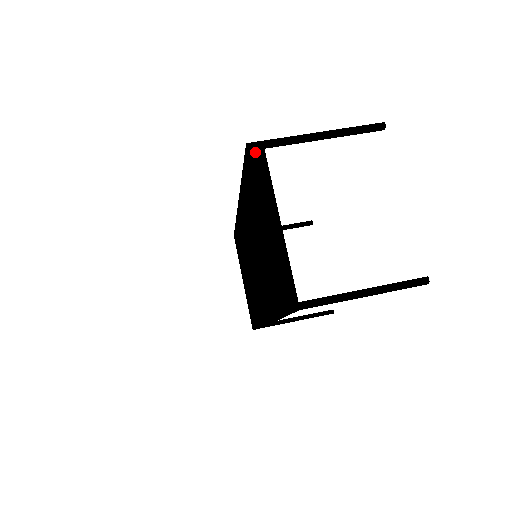
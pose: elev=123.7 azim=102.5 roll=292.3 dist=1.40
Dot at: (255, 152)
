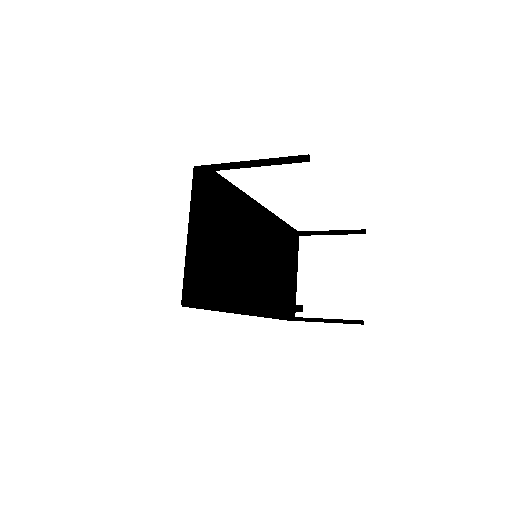
Dot at: (197, 174)
